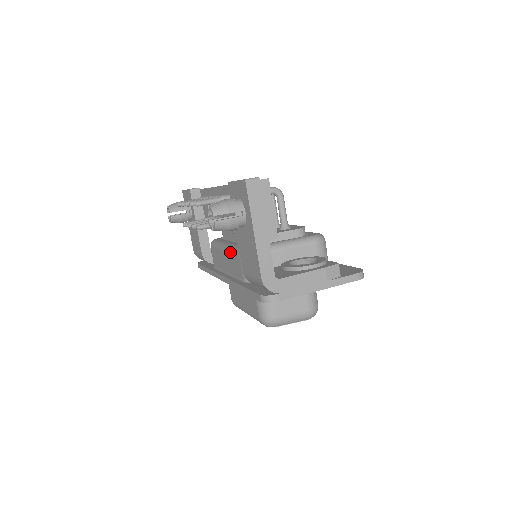
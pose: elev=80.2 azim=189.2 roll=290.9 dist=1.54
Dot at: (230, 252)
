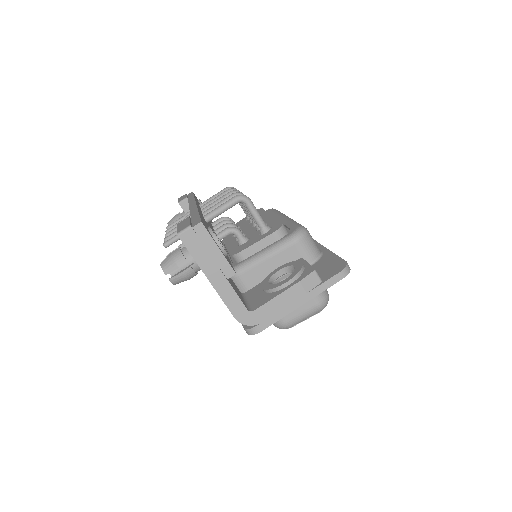
Dot at: occluded
